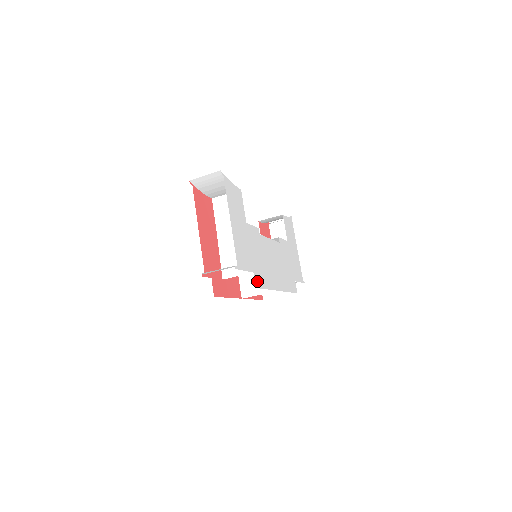
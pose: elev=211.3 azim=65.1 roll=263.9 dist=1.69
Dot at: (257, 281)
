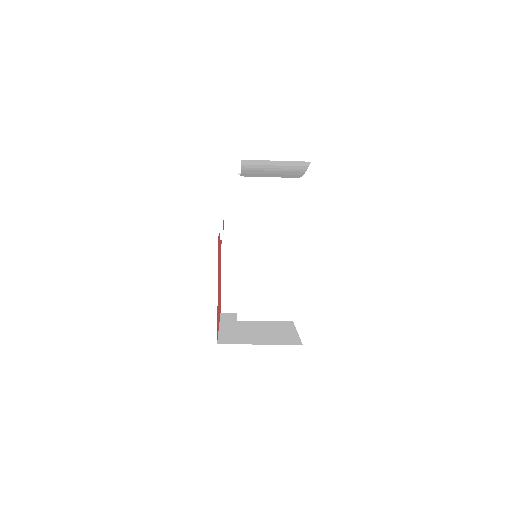
Dot at: occluded
